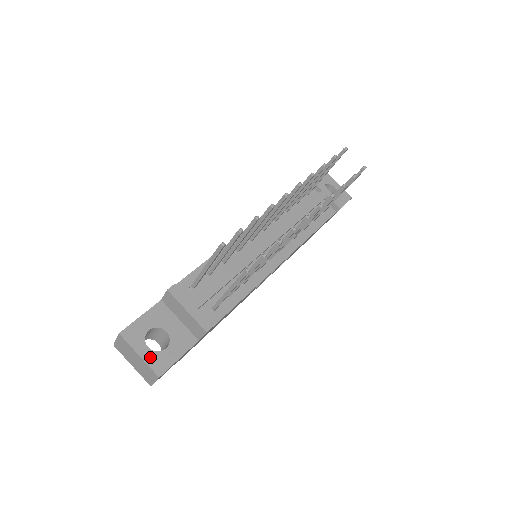
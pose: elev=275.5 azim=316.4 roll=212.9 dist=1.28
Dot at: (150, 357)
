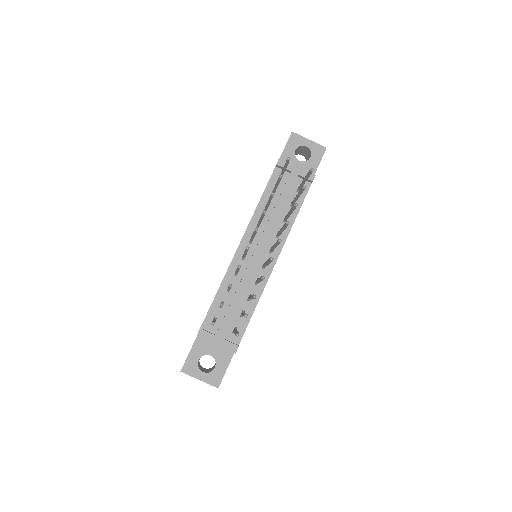
Dot at: (207, 378)
